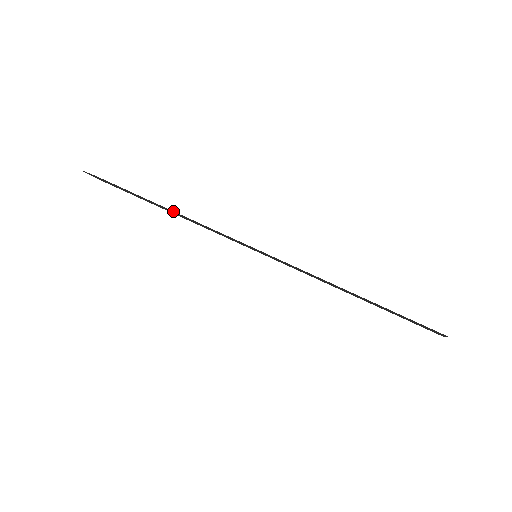
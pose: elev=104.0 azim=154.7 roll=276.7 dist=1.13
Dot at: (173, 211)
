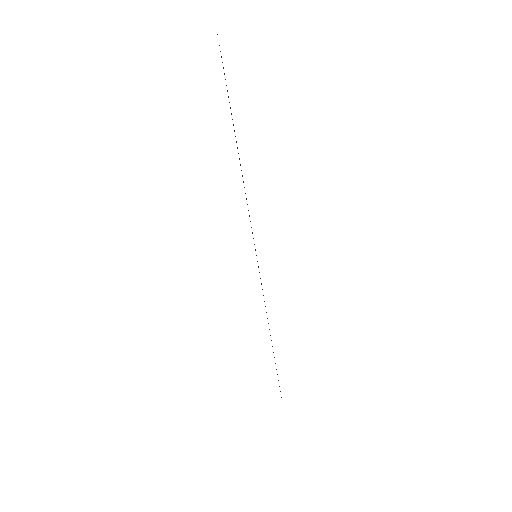
Dot at: occluded
